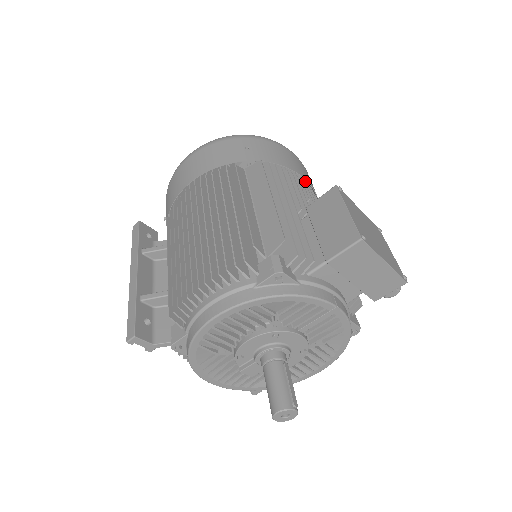
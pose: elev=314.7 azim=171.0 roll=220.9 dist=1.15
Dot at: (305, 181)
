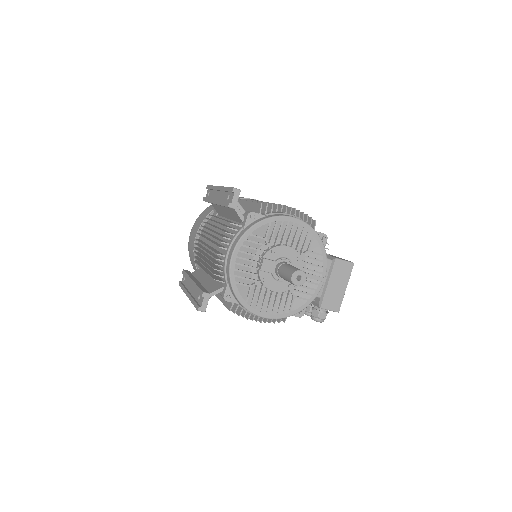
Dot at: occluded
